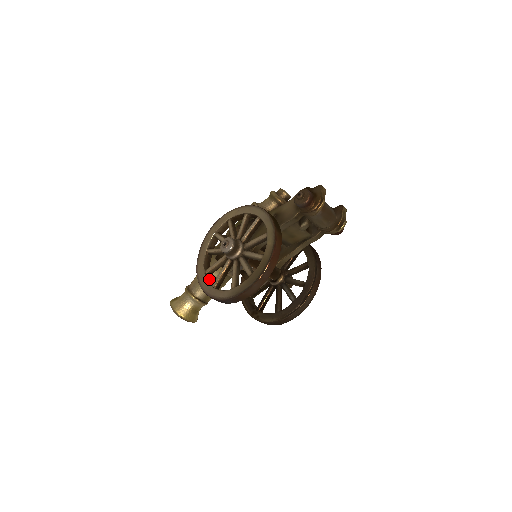
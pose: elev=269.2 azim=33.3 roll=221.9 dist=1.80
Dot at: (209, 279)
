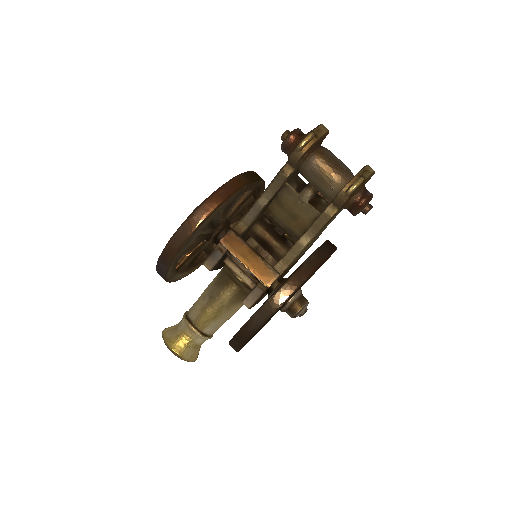
Dot at: (182, 268)
